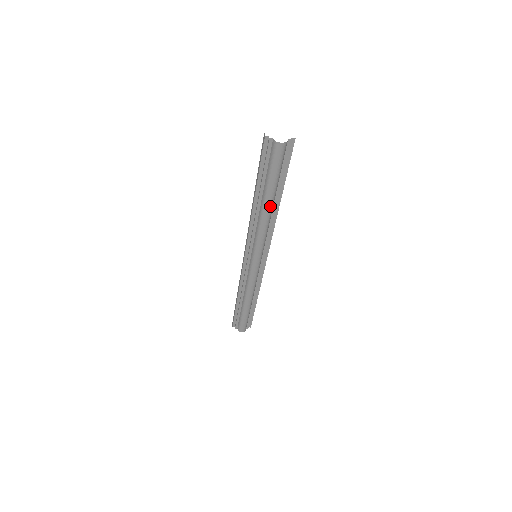
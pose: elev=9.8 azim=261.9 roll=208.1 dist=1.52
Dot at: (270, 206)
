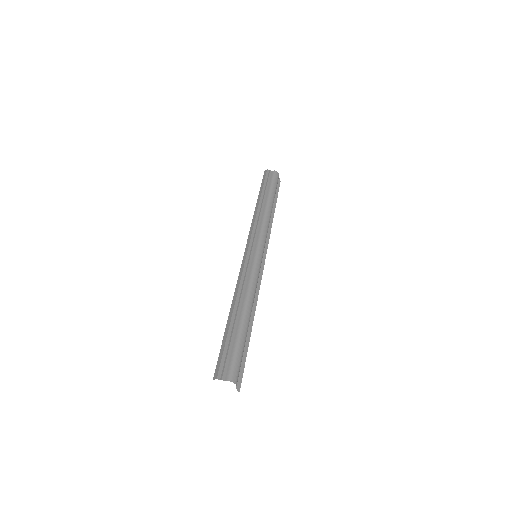
Dot at: (272, 206)
